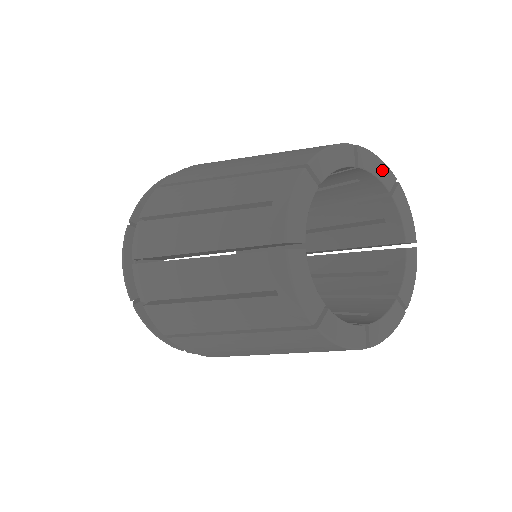
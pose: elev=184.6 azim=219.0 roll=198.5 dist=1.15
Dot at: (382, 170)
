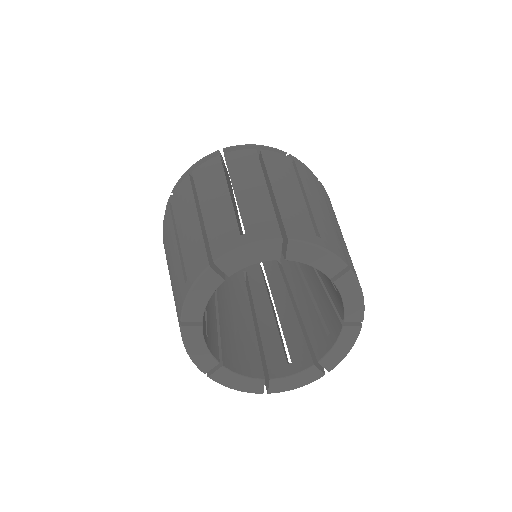
Dot at: (355, 304)
